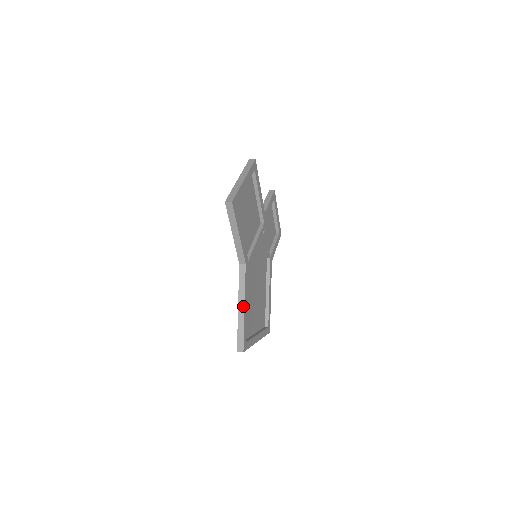
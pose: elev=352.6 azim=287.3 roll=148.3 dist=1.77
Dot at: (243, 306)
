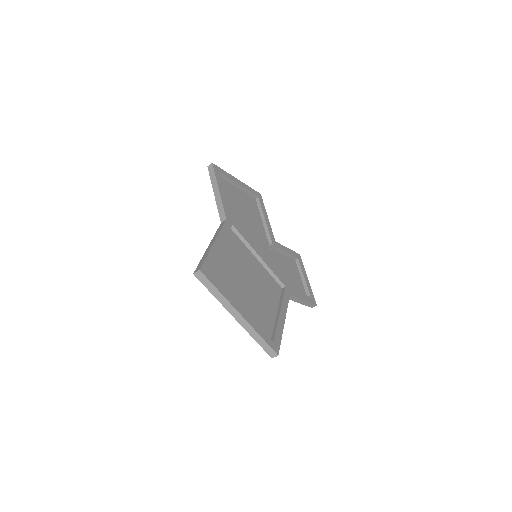
Dot at: (213, 242)
